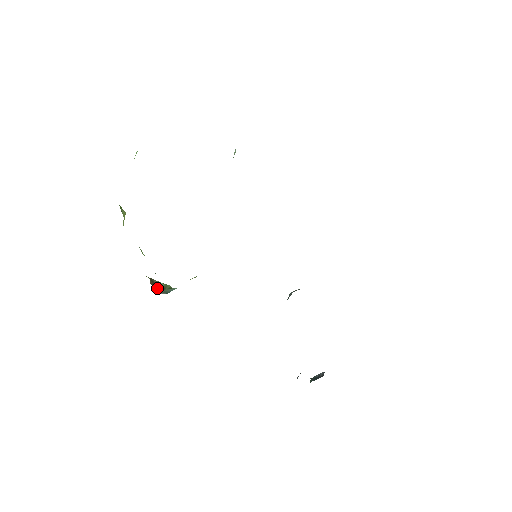
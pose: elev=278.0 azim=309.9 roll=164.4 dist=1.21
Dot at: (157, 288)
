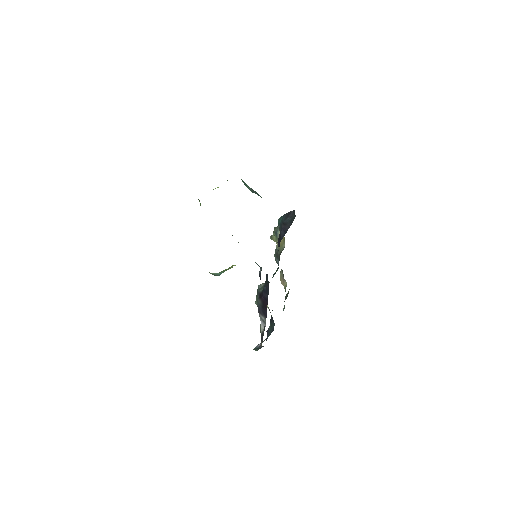
Dot at: occluded
